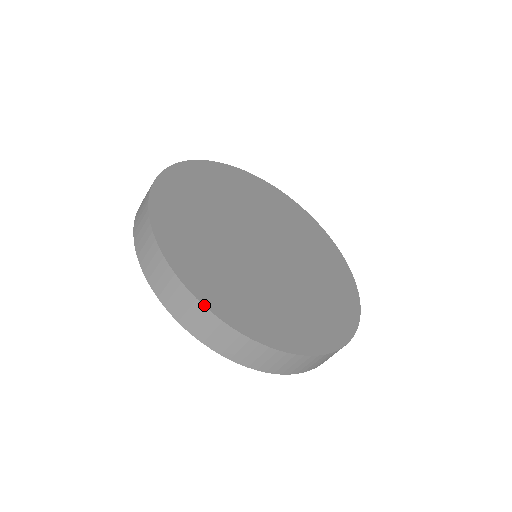
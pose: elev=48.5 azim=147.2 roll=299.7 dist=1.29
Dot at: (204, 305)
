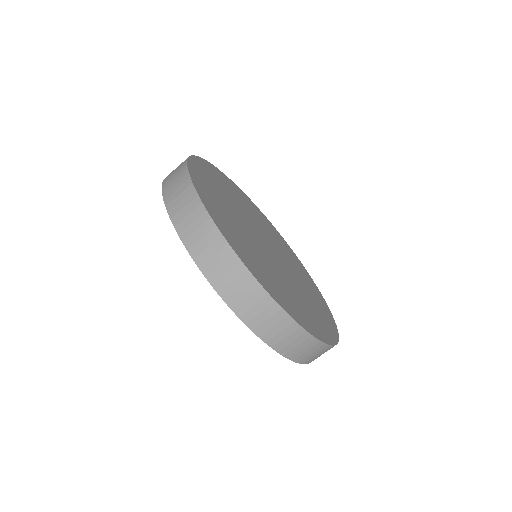
Dot at: (195, 188)
